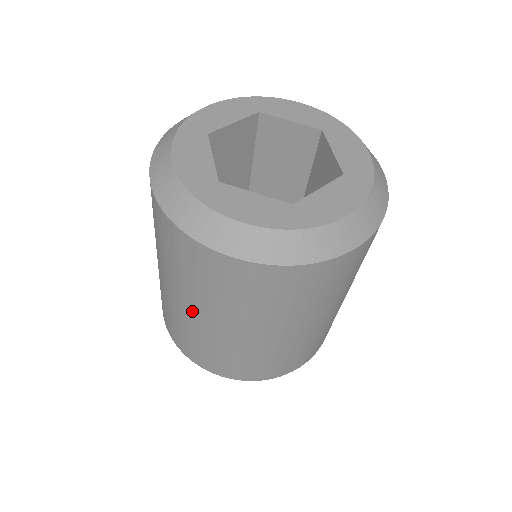
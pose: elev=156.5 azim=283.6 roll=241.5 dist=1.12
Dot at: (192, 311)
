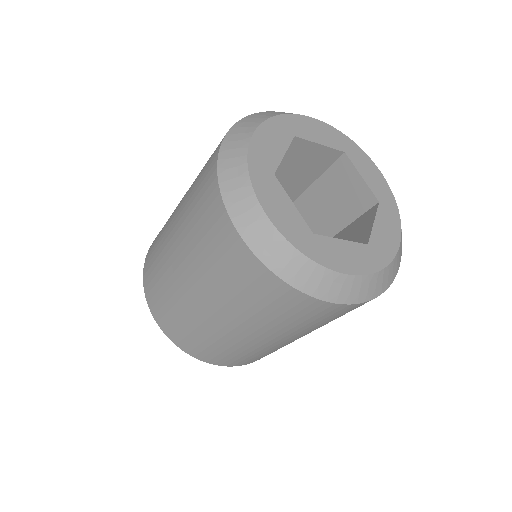
Dot at: (246, 334)
